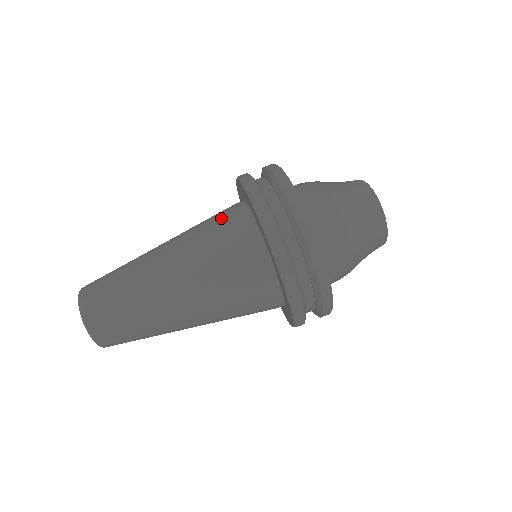
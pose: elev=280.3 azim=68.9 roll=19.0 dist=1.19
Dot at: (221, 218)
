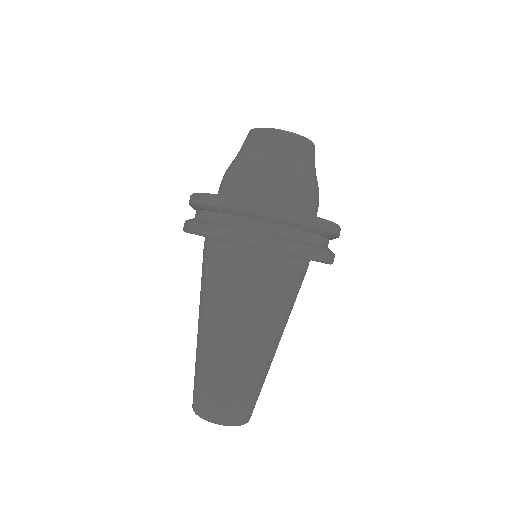
Dot at: (202, 264)
